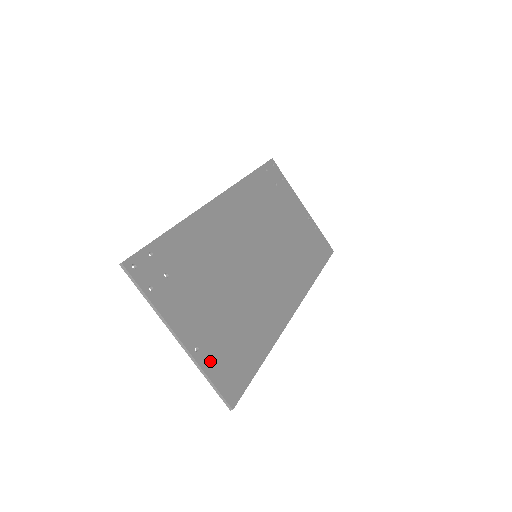
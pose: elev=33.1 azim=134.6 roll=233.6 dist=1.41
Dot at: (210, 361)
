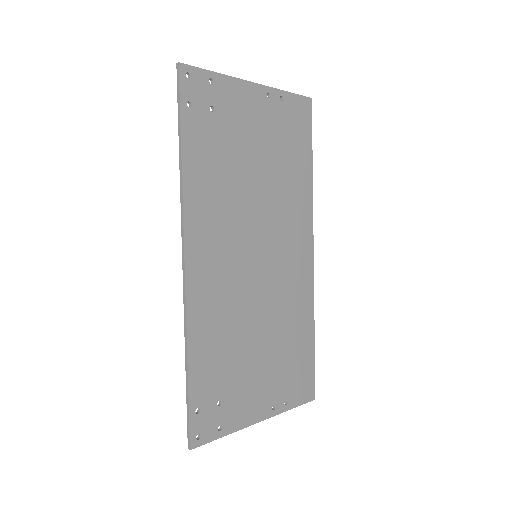
Dot at: (286, 399)
